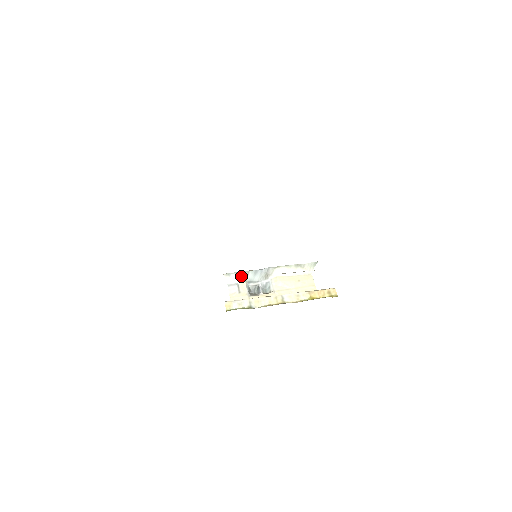
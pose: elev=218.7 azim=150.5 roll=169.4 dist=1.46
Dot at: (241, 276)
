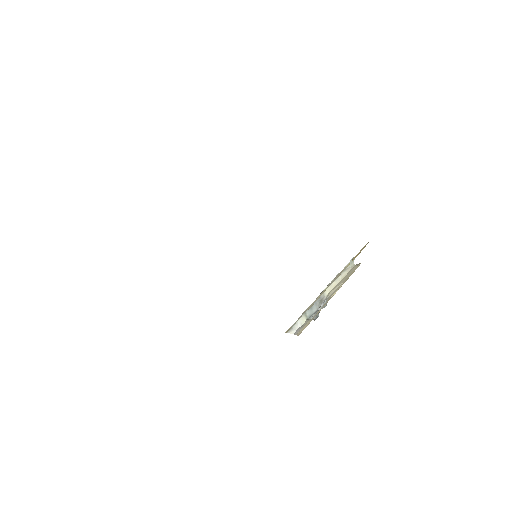
Dot at: (301, 320)
